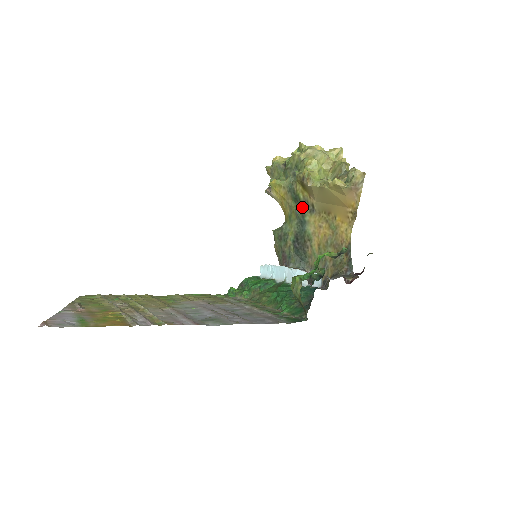
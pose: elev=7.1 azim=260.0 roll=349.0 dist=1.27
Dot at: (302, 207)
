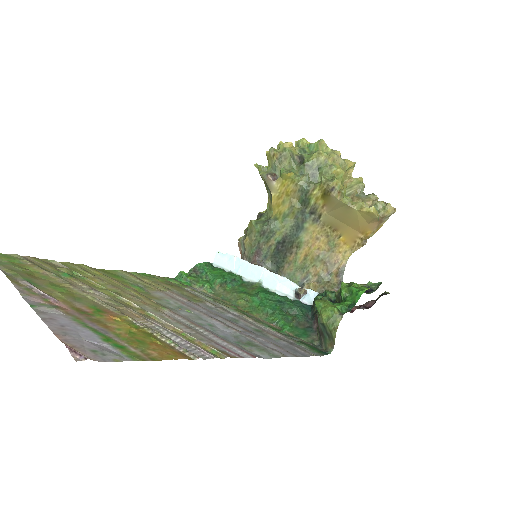
Dot at: (307, 212)
